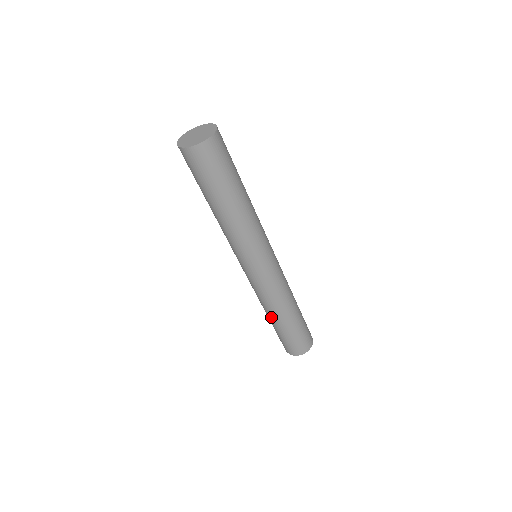
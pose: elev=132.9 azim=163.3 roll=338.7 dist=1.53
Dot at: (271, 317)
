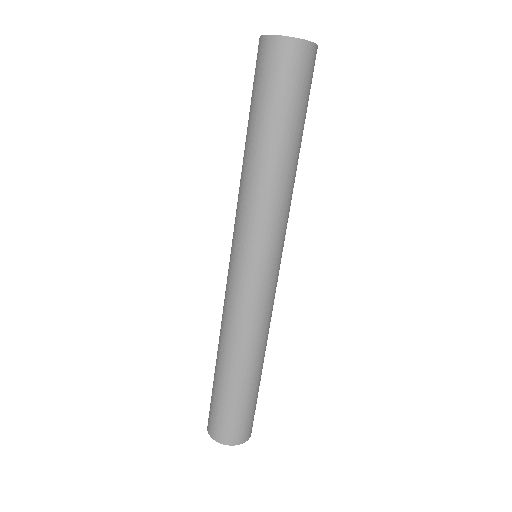
Dot at: (239, 364)
